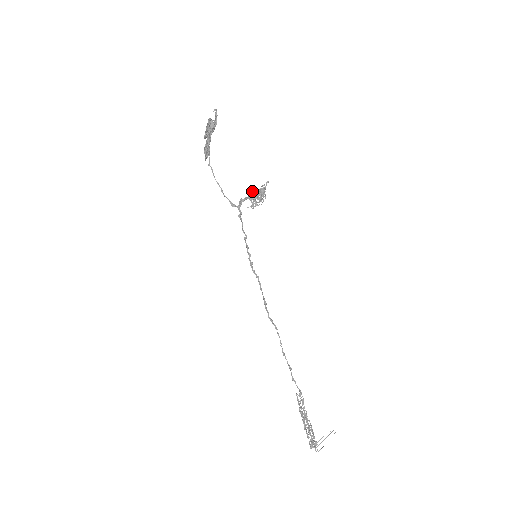
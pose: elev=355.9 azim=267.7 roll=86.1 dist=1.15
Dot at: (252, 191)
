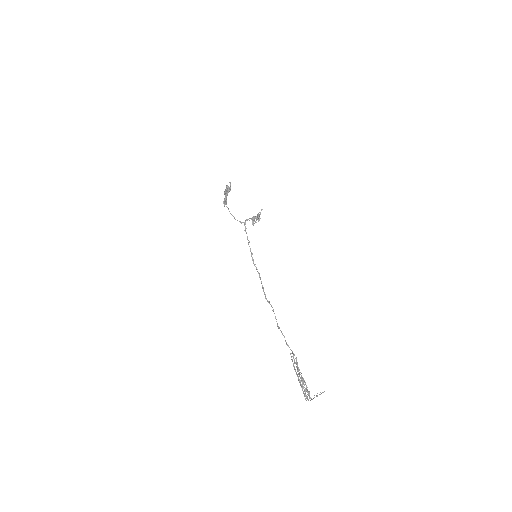
Dot at: occluded
